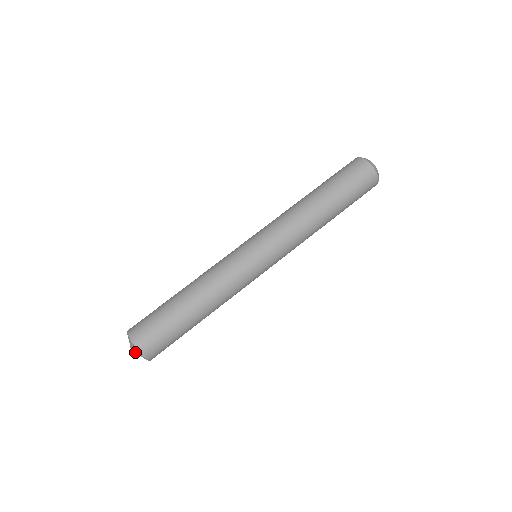
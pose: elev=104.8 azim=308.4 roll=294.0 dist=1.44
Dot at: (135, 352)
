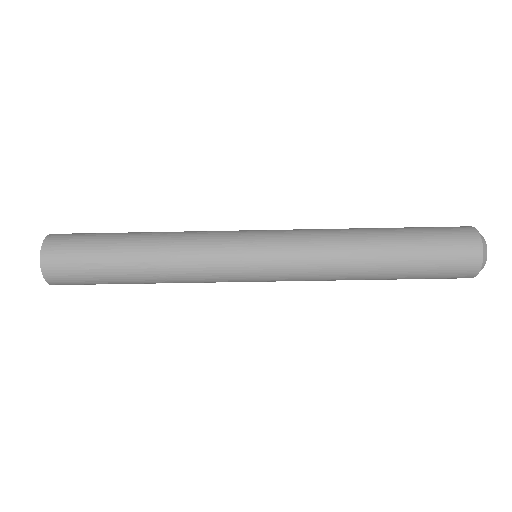
Dot at: occluded
